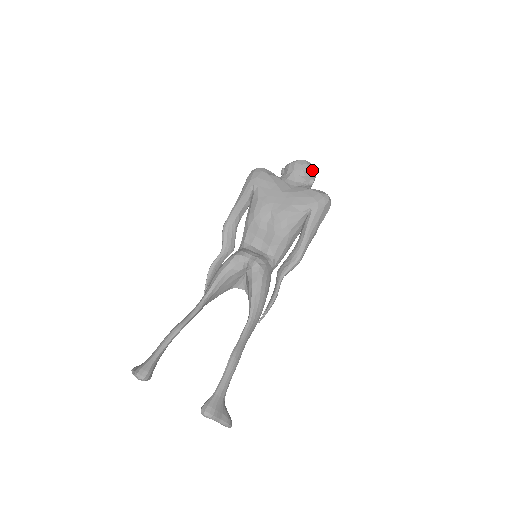
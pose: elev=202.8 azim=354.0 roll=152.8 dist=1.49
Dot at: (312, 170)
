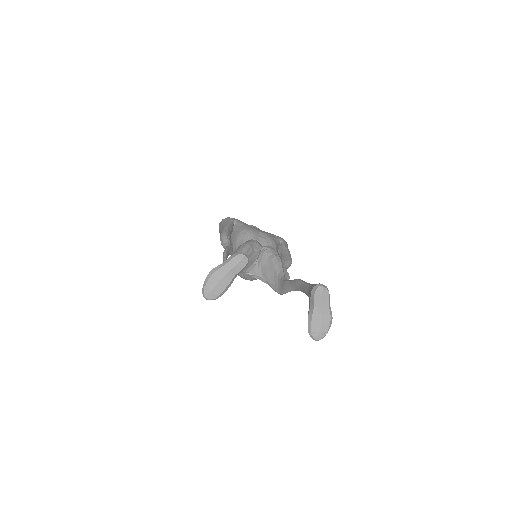
Dot at: occluded
